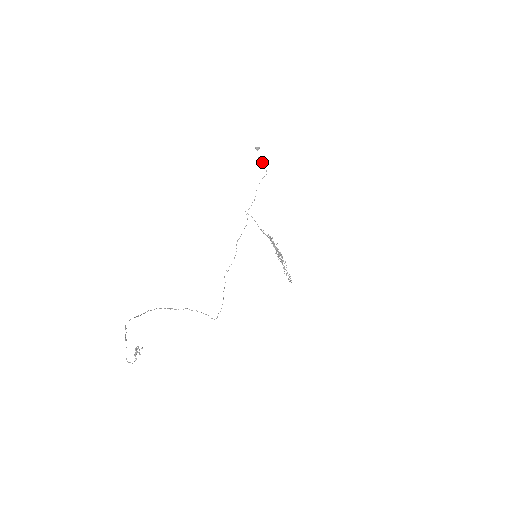
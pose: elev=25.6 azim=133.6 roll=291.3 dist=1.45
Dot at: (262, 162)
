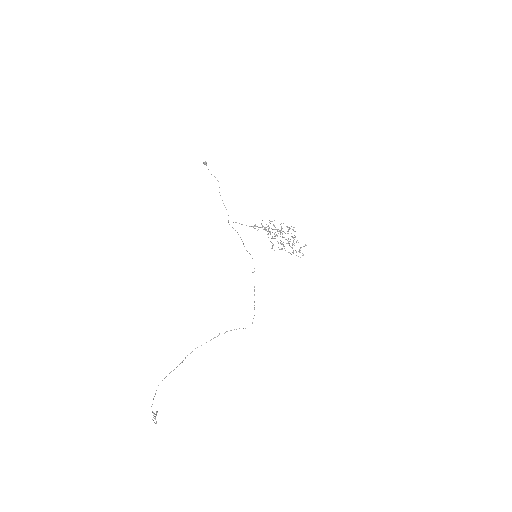
Dot at: occluded
